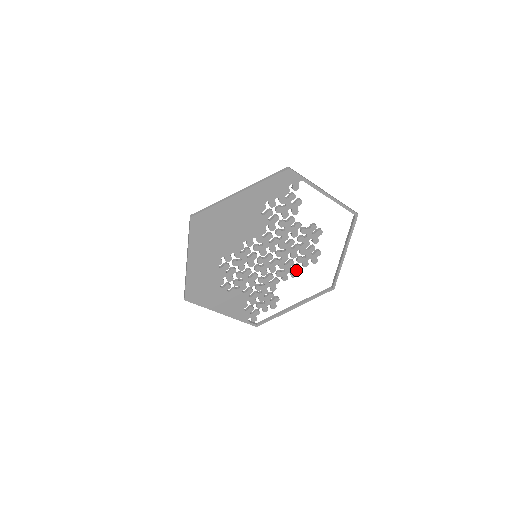
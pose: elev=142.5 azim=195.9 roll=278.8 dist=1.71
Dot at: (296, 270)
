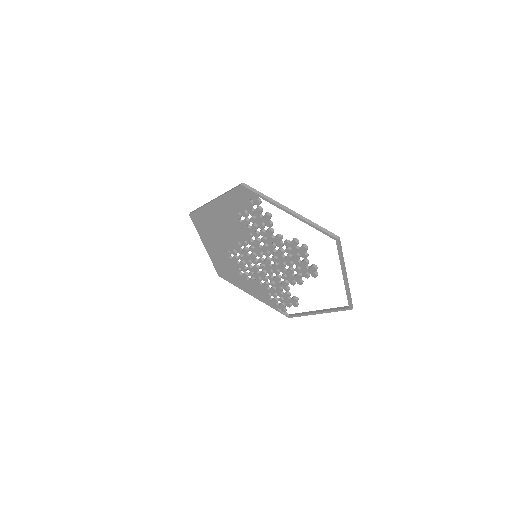
Dot at: (299, 278)
